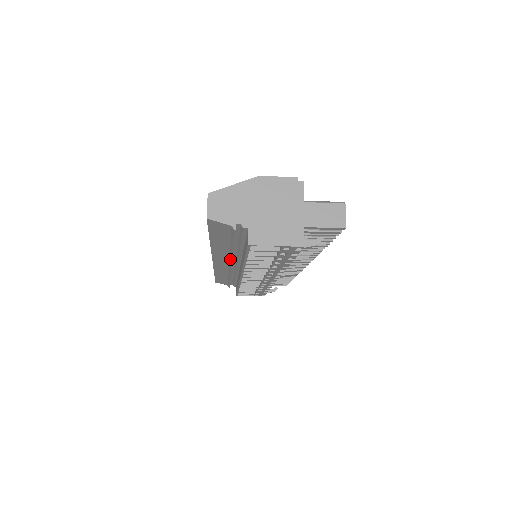
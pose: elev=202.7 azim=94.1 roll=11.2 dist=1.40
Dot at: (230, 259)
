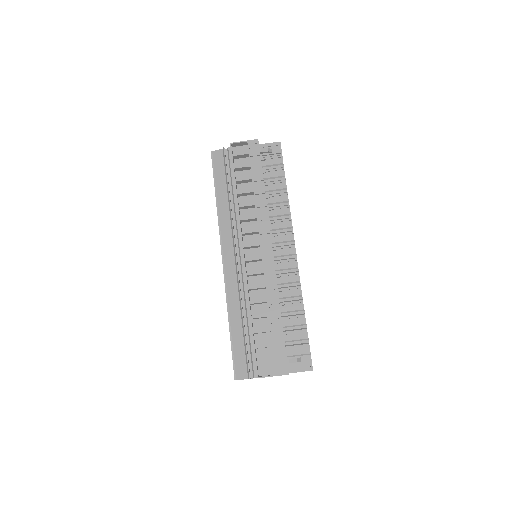
Dot at: (231, 227)
